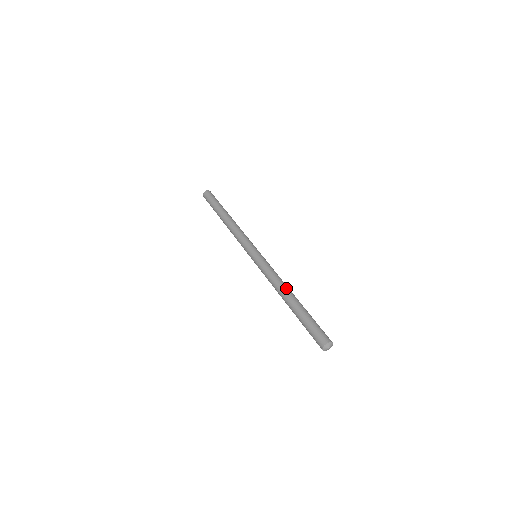
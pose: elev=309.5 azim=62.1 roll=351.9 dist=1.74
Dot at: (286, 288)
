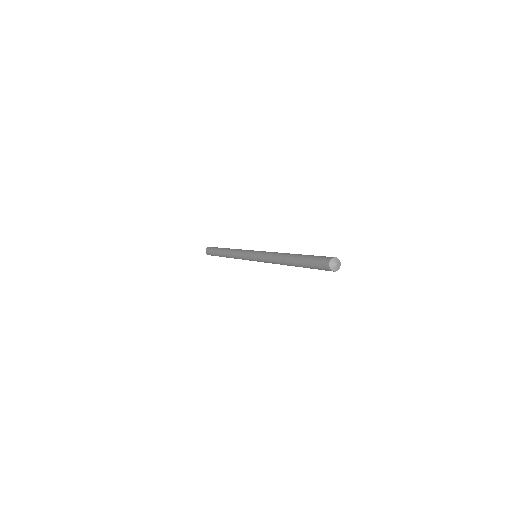
Dot at: (285, 253)
